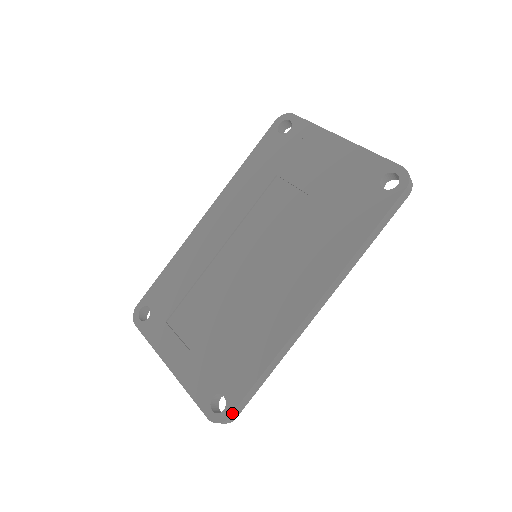
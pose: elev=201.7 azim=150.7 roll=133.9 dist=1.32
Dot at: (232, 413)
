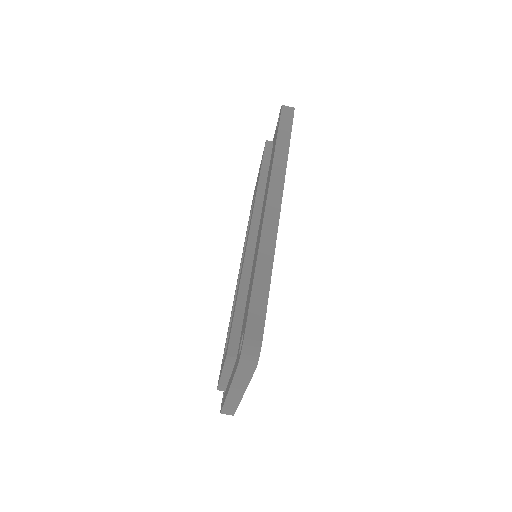
Dot at: (246, 330)
